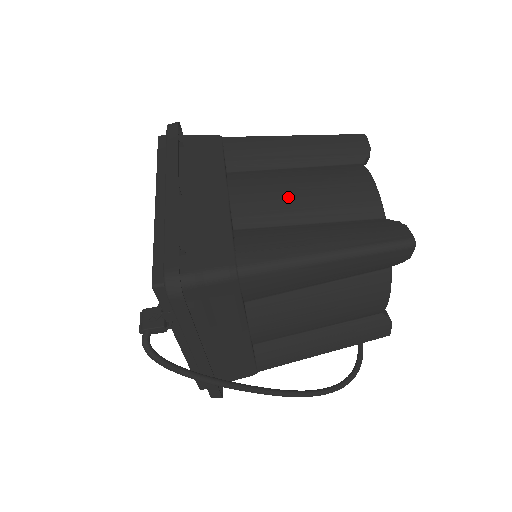
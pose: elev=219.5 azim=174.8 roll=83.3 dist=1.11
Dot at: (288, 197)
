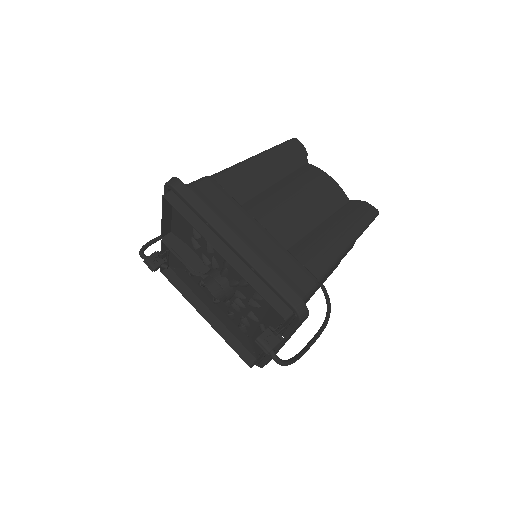
Dot at: (297, 211)
